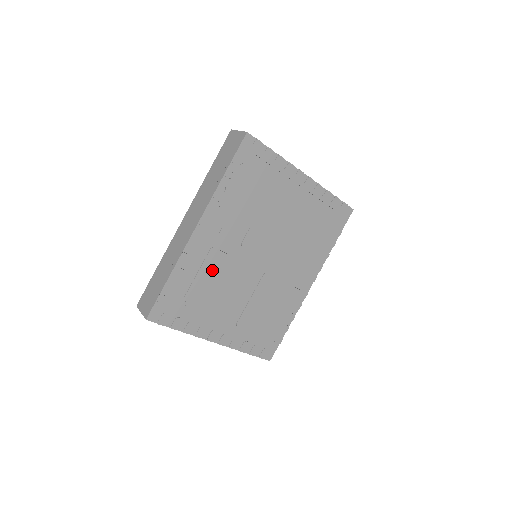
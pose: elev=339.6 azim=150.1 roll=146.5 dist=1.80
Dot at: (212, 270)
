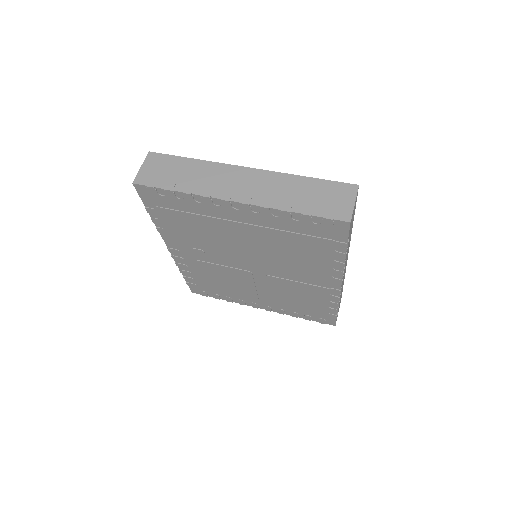
Dot at: (211, 272)
